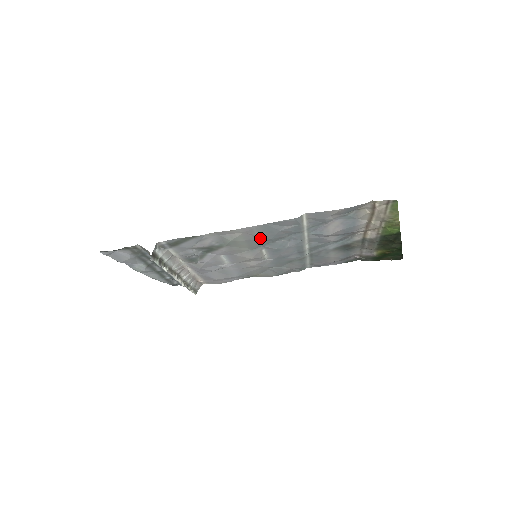
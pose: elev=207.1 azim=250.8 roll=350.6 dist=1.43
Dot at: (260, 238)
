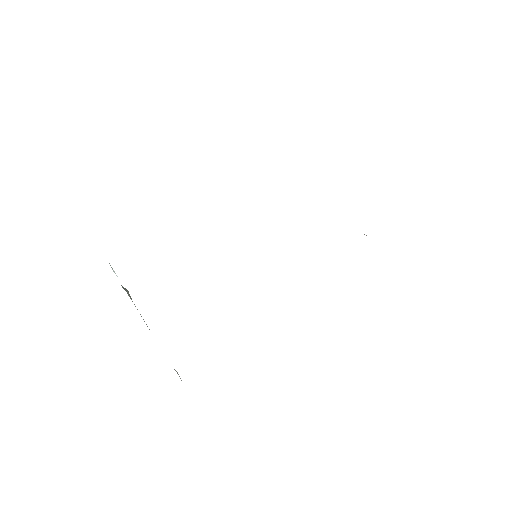
Dot at: occluded
